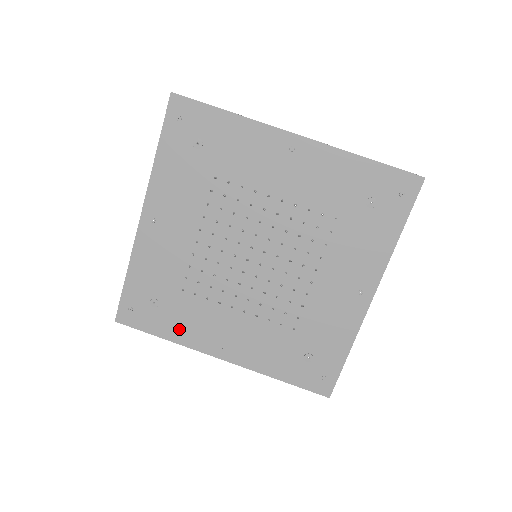
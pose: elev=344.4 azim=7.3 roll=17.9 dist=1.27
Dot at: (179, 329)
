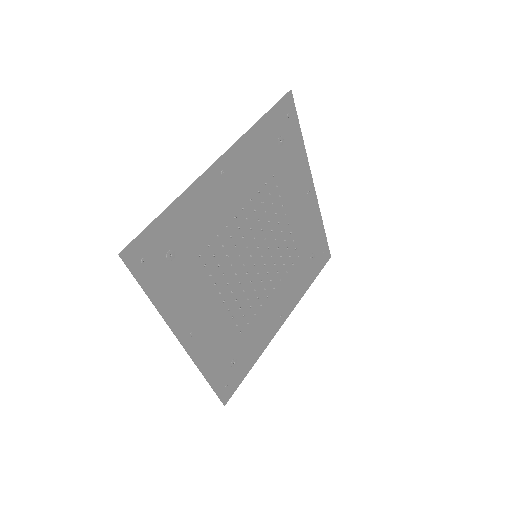
Dot at: (255, 349)
